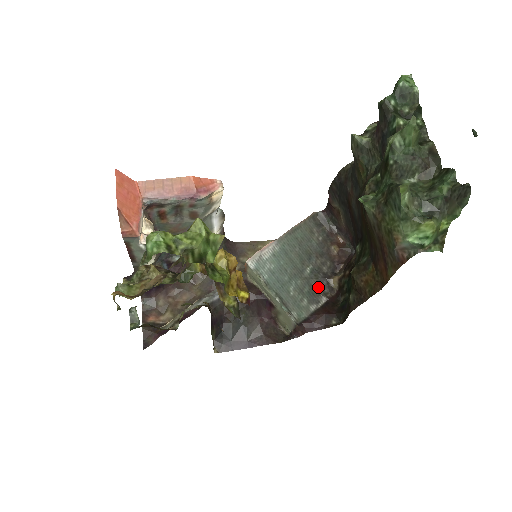
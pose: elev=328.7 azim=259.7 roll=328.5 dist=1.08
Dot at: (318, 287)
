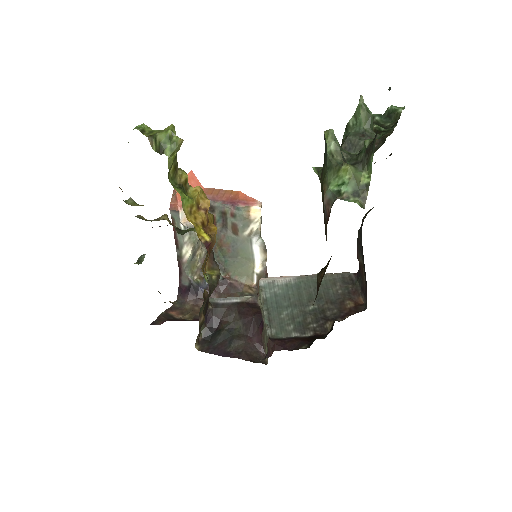
Dot at: (312, 323)
